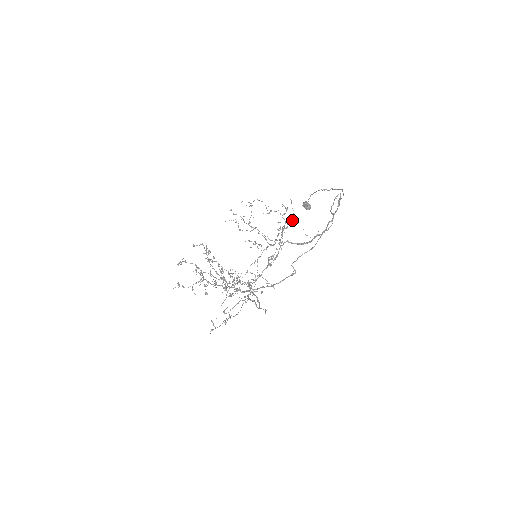
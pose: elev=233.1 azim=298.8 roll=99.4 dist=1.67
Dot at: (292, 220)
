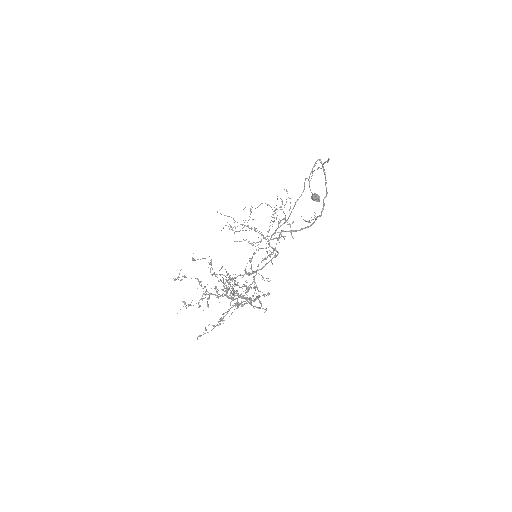
Dot at: (289, 210)
